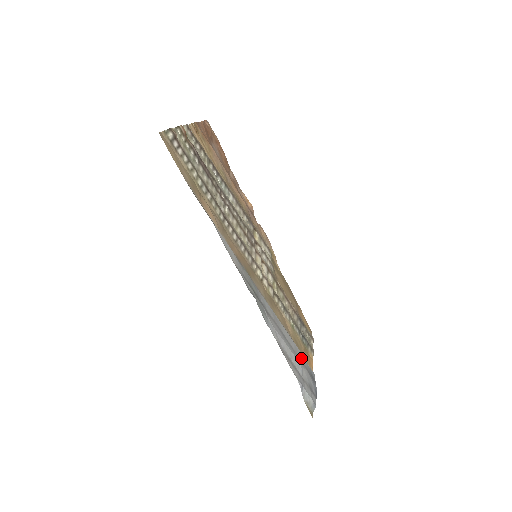
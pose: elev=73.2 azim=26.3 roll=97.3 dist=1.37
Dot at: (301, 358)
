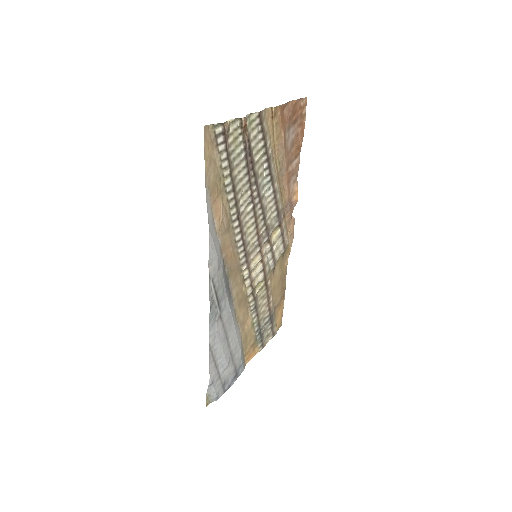
Dot at: (236, 356)
